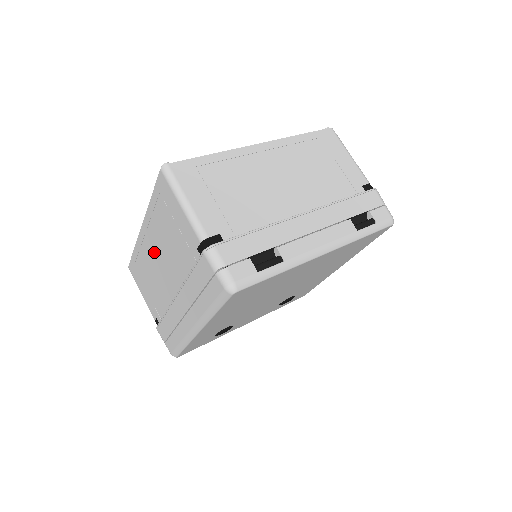
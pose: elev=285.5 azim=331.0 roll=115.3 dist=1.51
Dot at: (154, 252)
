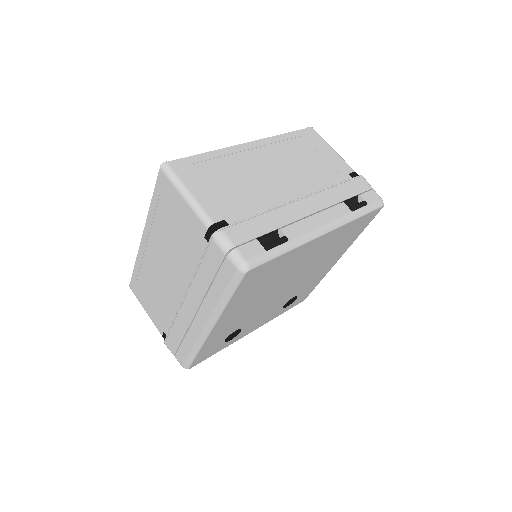
Dot at: (157, 259)
